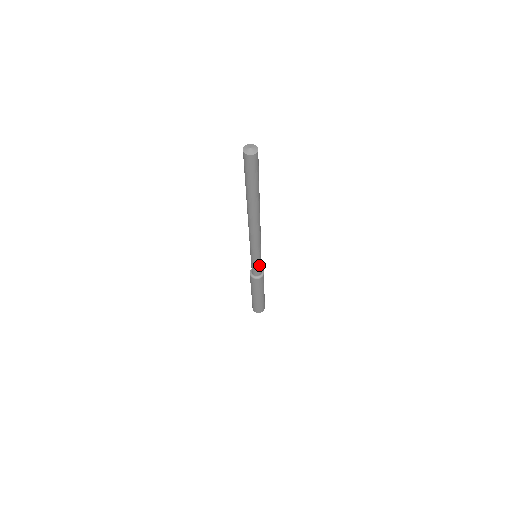
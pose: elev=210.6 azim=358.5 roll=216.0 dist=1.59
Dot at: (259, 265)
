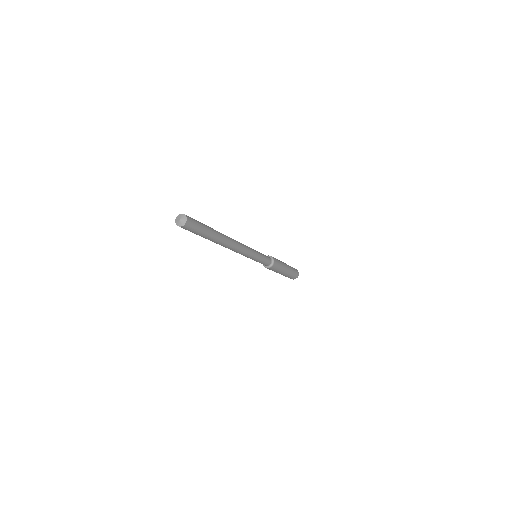
Dot at: (263, 261)
